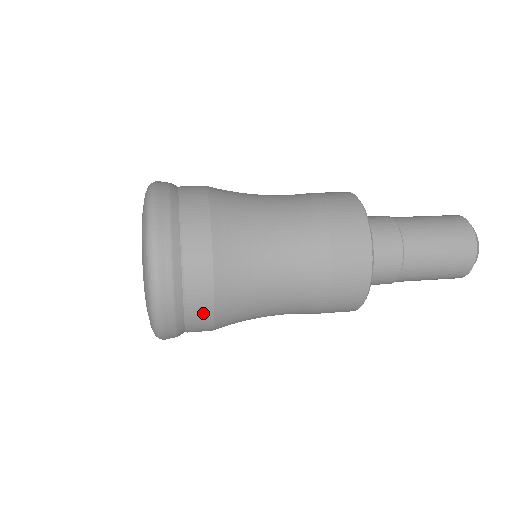
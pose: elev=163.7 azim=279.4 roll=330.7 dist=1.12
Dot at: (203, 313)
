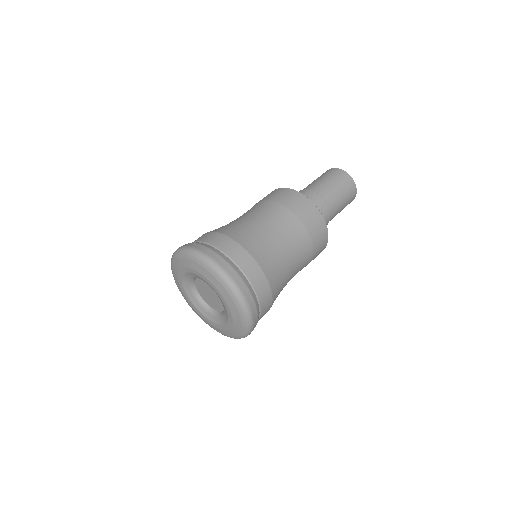
Dot at: occluded
